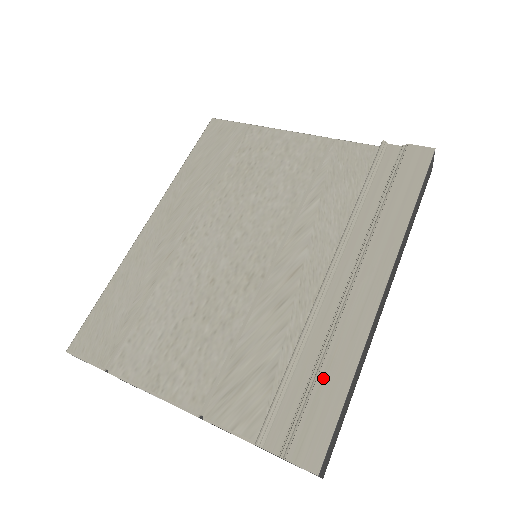
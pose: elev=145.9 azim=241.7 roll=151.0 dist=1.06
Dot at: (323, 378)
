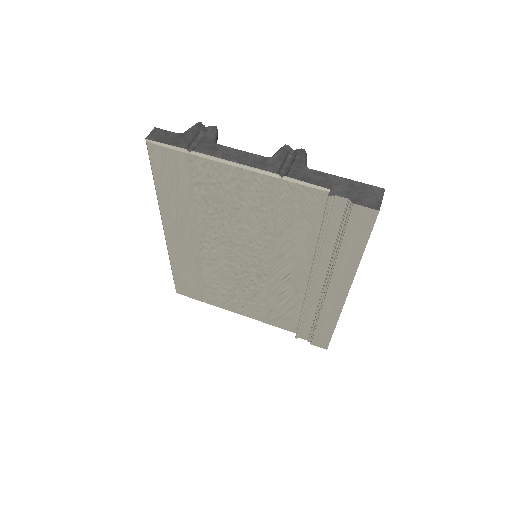
Dot at: (320, 325)
